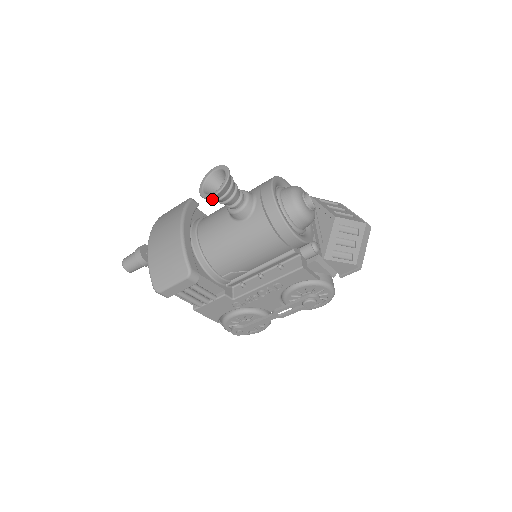
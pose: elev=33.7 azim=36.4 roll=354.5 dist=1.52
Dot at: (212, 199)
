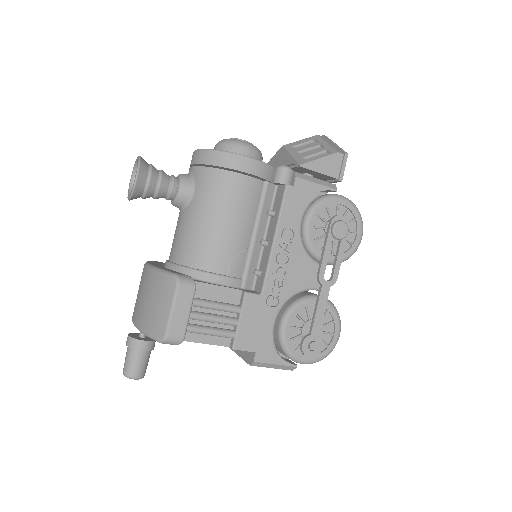
Dot at: (143, 193)
